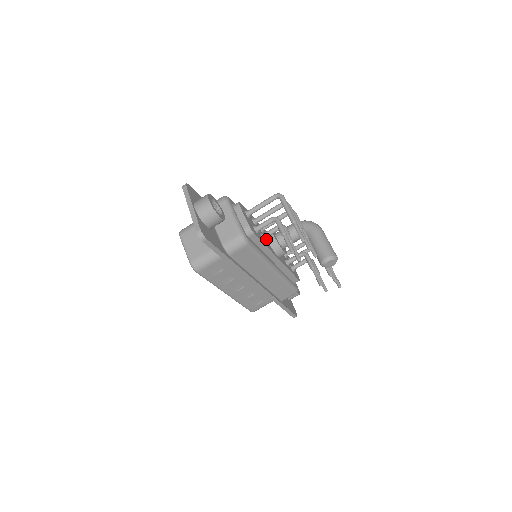
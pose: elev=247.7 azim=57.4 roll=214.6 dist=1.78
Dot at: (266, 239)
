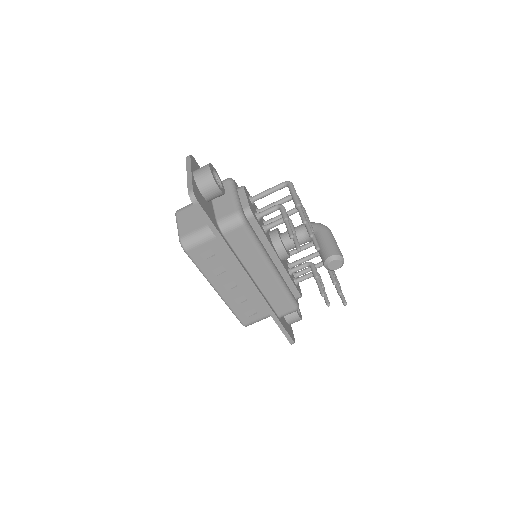
Dot at: (269, 235)
